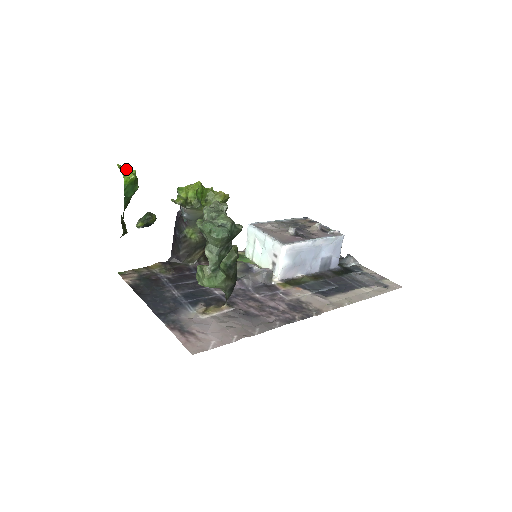
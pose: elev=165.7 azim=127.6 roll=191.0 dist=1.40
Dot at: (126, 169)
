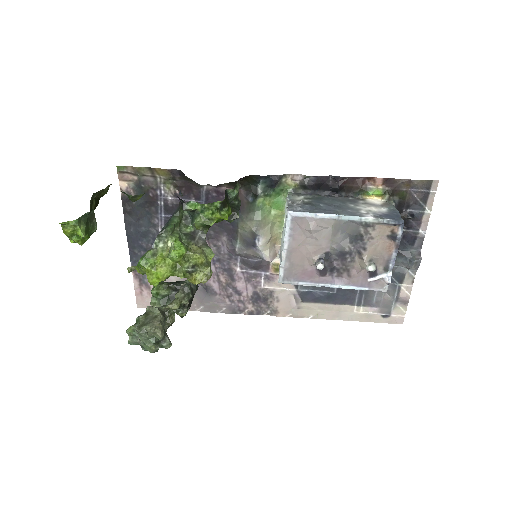
Dot at: (71, 233)
